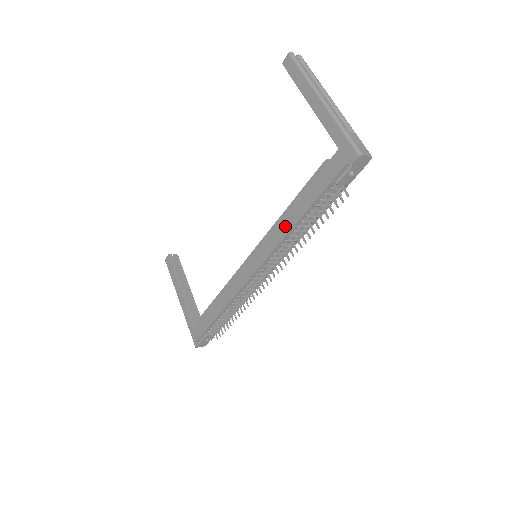
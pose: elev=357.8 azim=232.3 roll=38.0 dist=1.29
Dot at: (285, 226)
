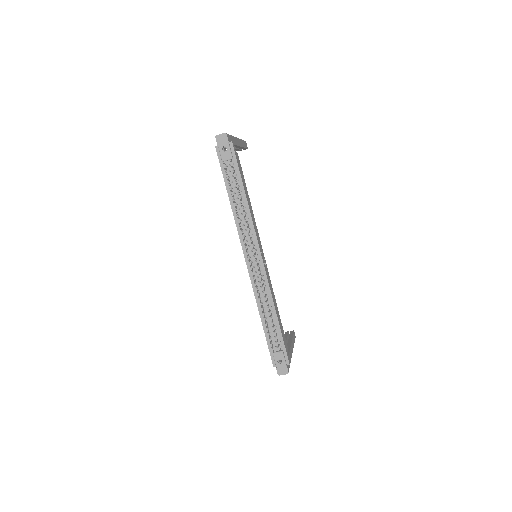
Dot at: occluded
